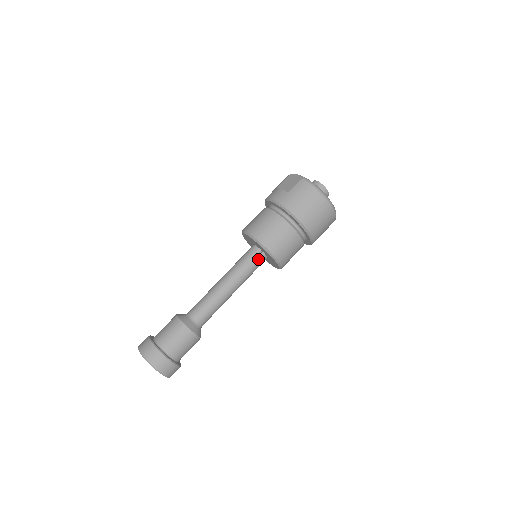
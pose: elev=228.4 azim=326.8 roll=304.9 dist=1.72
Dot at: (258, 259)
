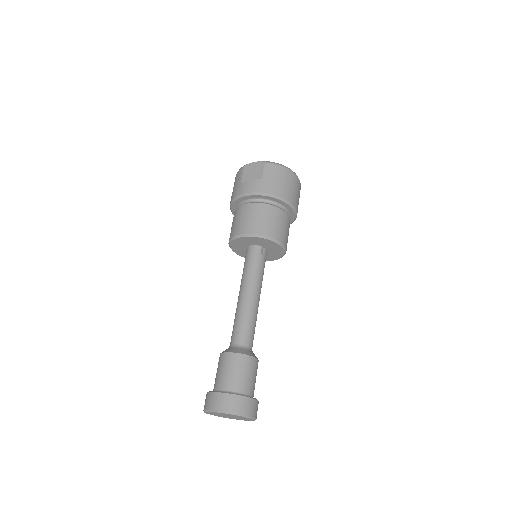
Dot at: (264, 256)
